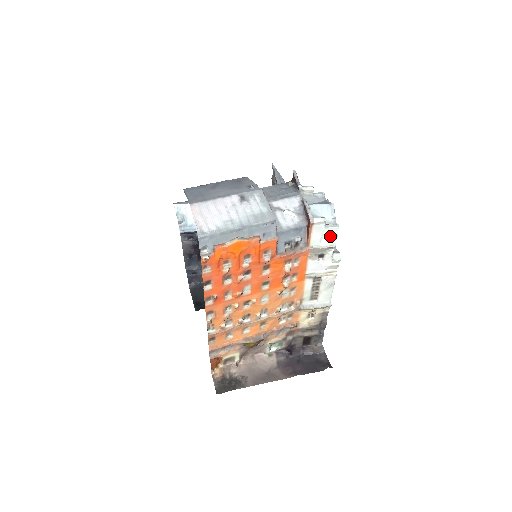
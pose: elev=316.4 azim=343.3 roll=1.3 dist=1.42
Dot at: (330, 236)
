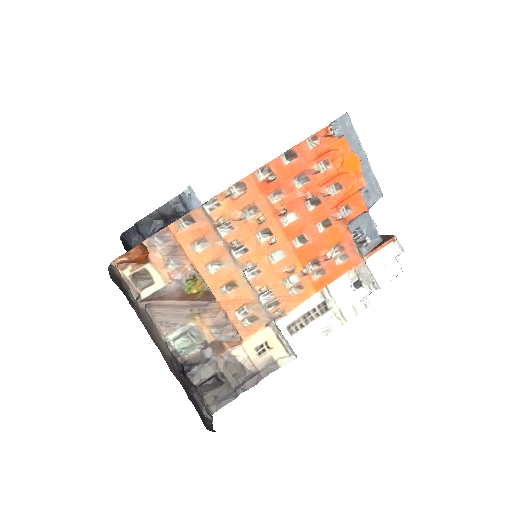
Dot at: (388, 272)
